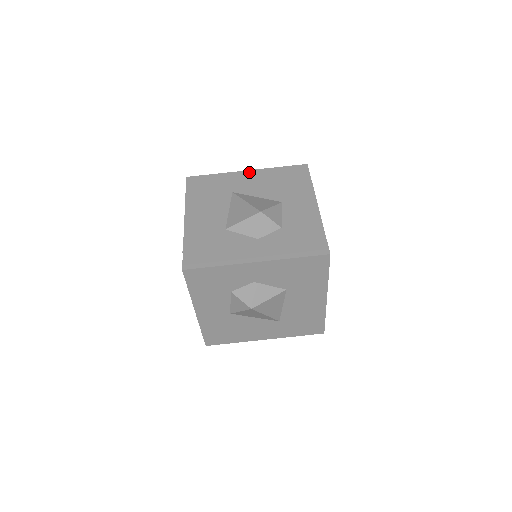
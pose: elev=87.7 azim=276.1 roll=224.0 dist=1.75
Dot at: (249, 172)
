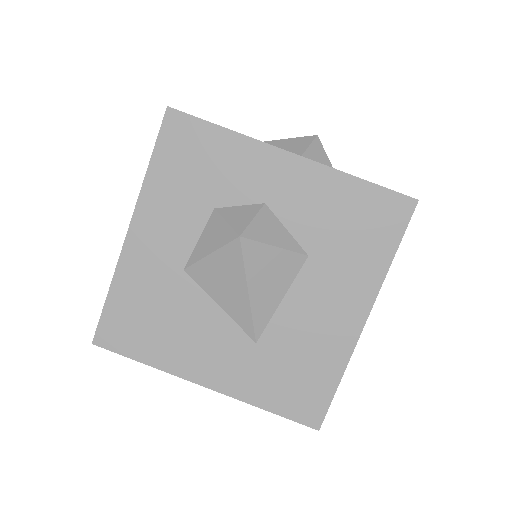
Dot at: occluded
